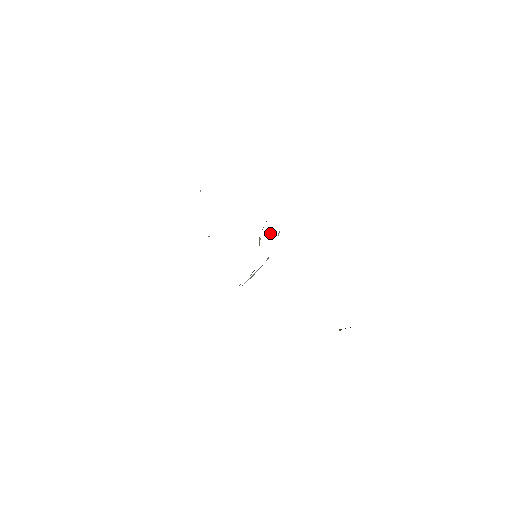
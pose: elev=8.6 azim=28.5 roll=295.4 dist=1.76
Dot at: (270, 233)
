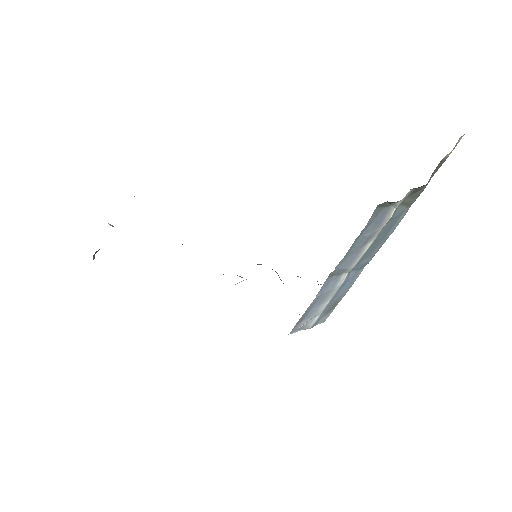
Dot at: occluded
